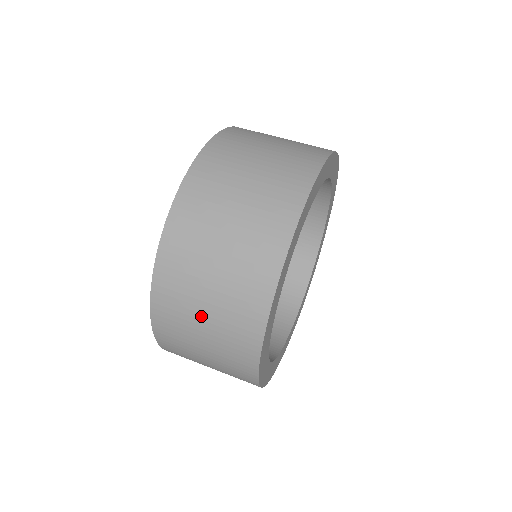
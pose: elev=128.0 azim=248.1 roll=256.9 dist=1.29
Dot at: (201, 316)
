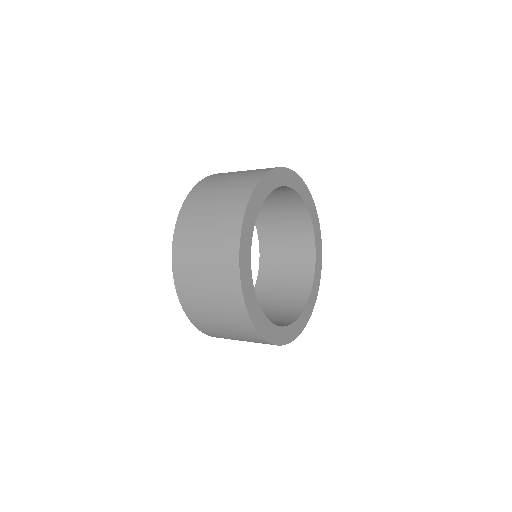
Dot at: (205, 290)
